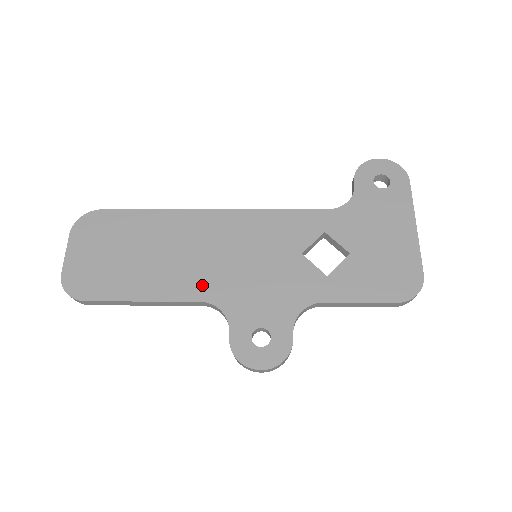
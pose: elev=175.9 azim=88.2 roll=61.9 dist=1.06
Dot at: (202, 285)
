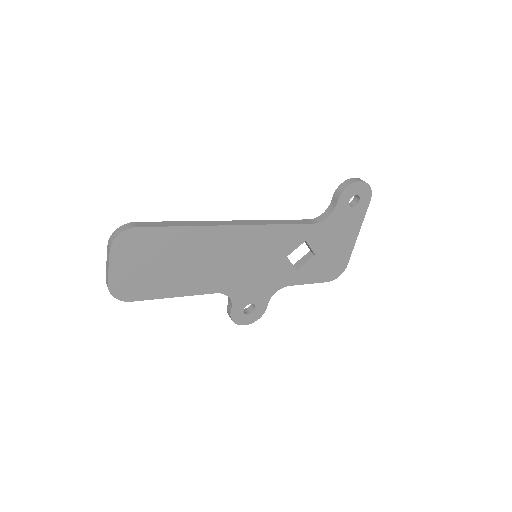
Dot at: (218, 283)
